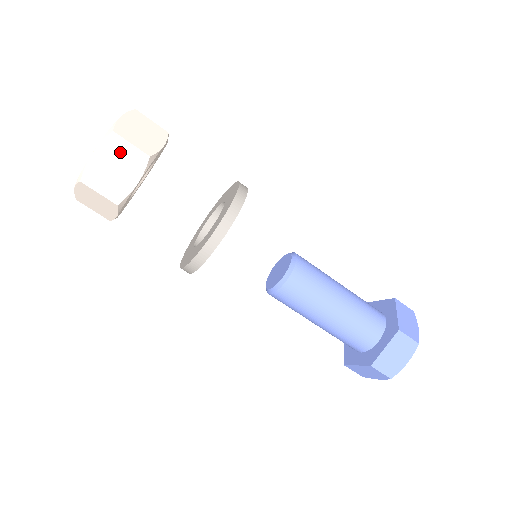
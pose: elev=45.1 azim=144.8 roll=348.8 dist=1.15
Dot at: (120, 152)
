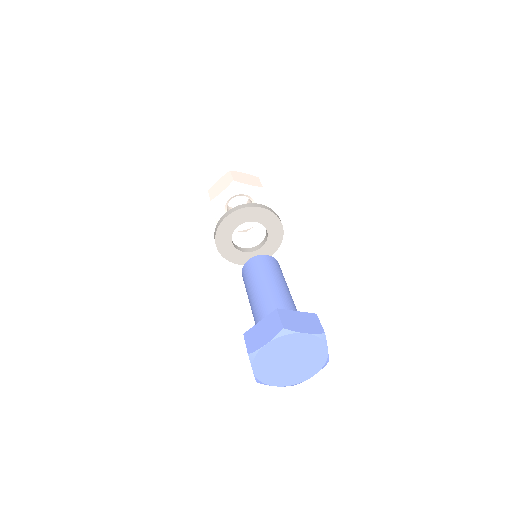
Dot at: (254, 180)
